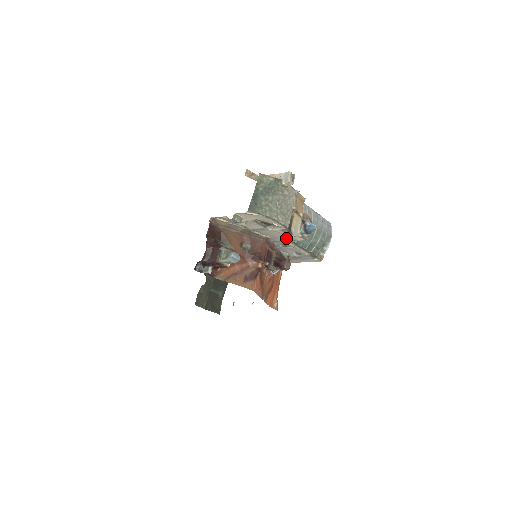
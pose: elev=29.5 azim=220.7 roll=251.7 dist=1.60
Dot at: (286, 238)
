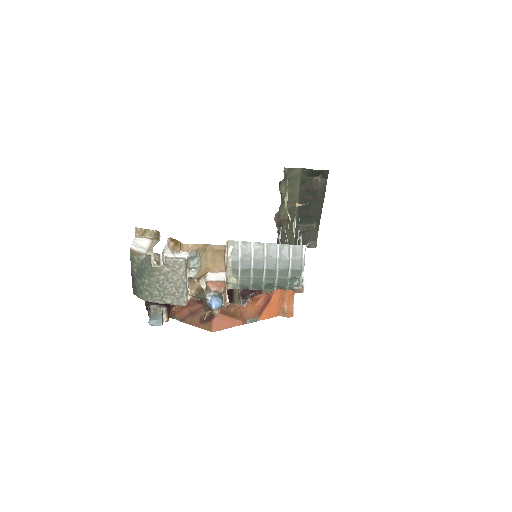
Dot at: occluded
